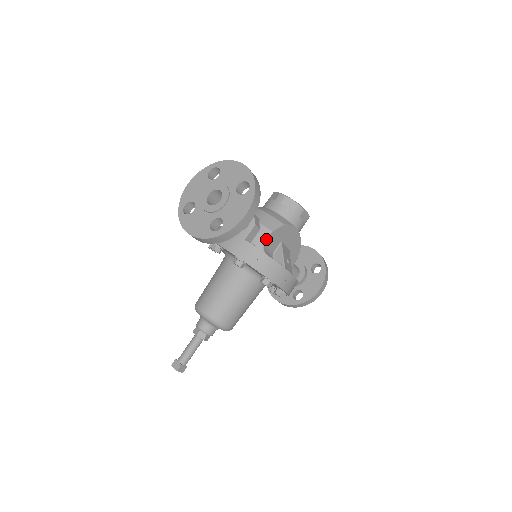
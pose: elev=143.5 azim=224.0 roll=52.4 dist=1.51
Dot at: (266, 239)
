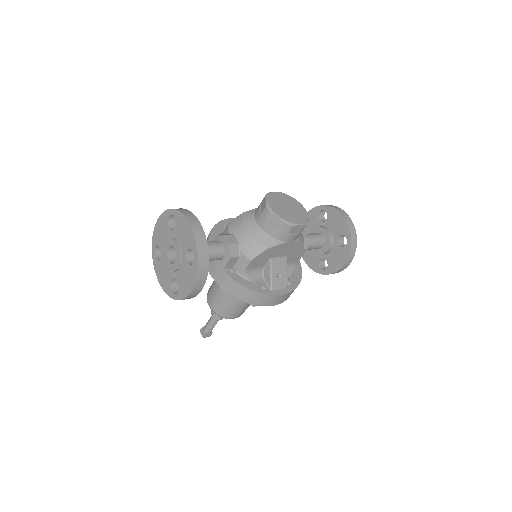
Dot at: (246, 267)
